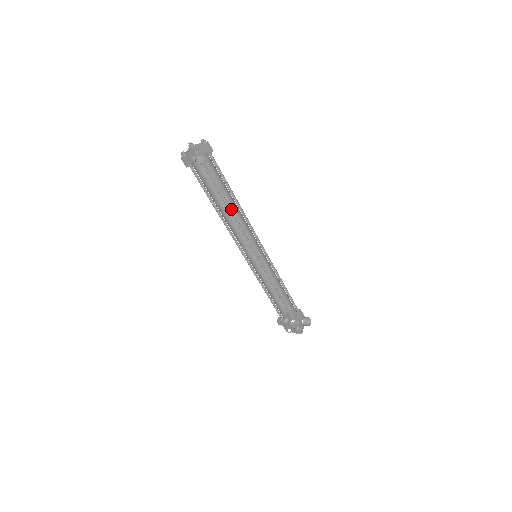
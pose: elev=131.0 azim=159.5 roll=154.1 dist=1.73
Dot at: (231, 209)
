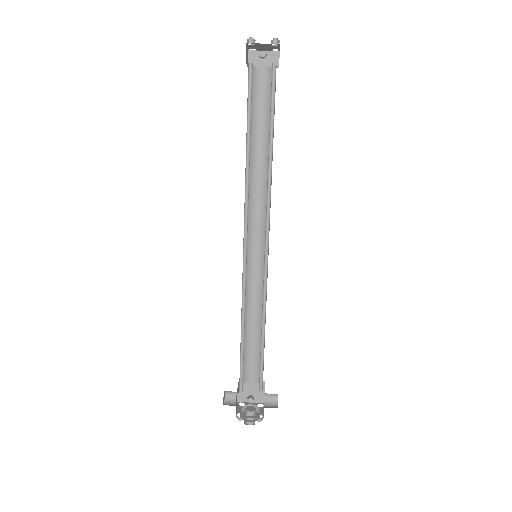
Dot at: (253, 169)
